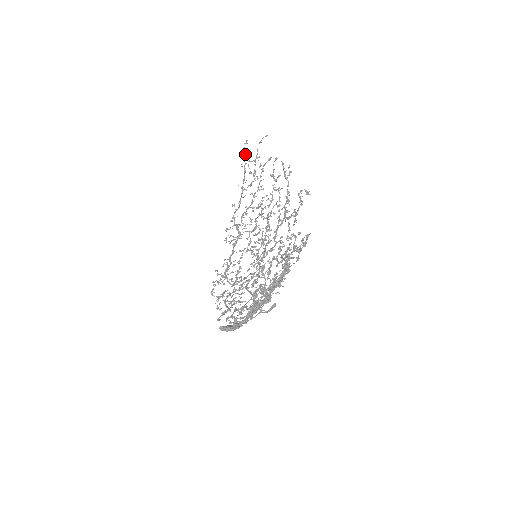
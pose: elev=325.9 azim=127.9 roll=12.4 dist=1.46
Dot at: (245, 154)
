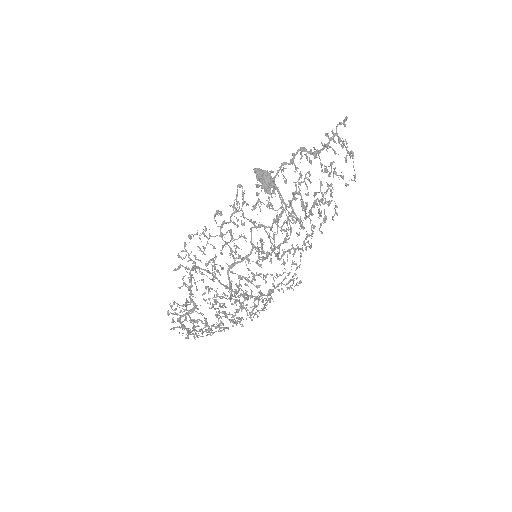
Dot at: occluded
